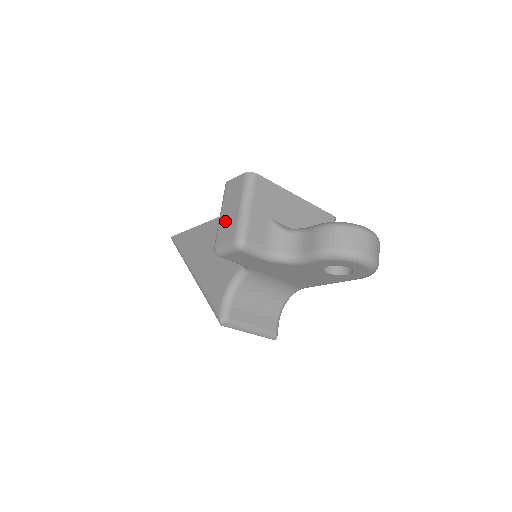
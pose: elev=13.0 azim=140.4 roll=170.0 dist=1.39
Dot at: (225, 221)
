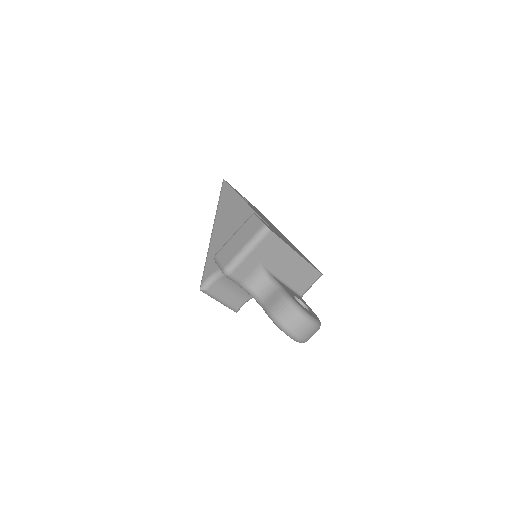
Dot at: (231, 245)
